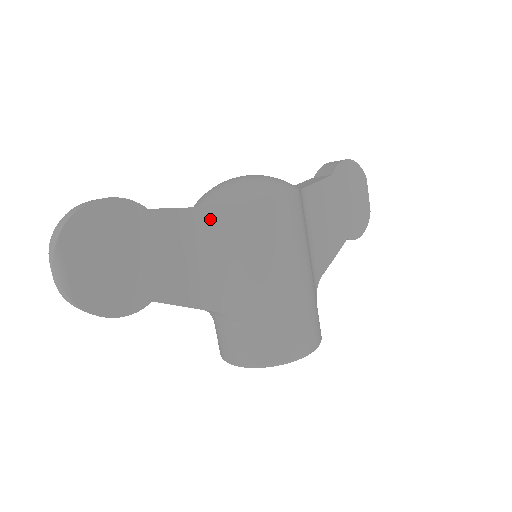
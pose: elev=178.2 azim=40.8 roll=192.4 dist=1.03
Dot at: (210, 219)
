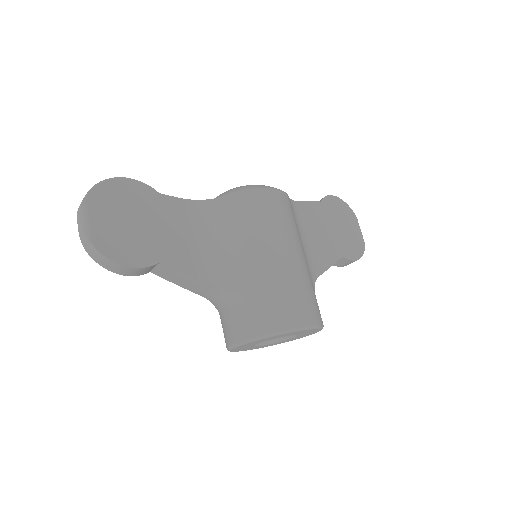
Dot at: (211, 209)
